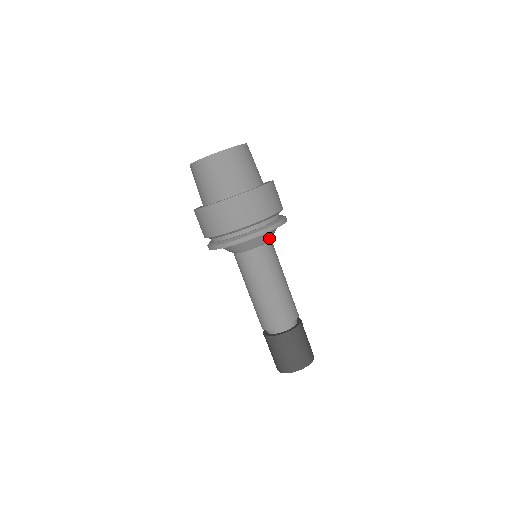
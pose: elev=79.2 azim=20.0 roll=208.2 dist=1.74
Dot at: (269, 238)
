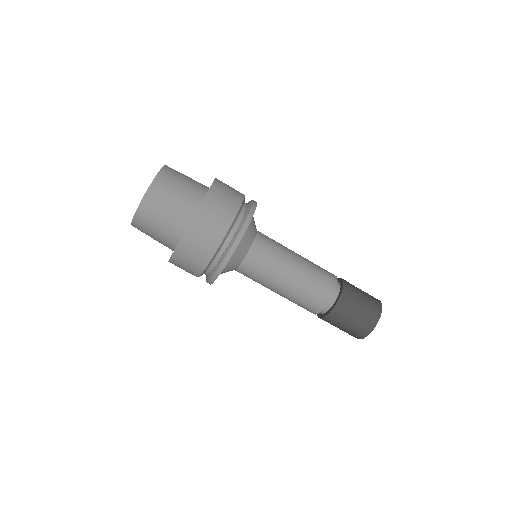
Dot at: (243, 252)
